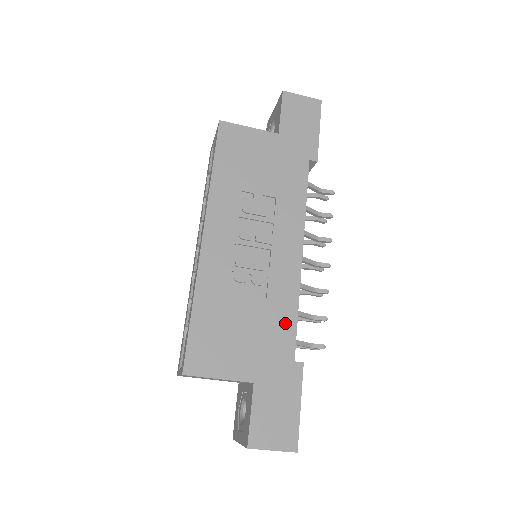
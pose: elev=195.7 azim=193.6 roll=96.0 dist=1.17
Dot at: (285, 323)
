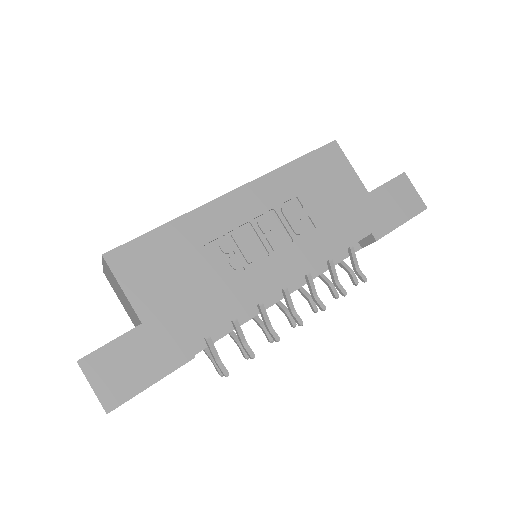
Dot at: (217, 313)
